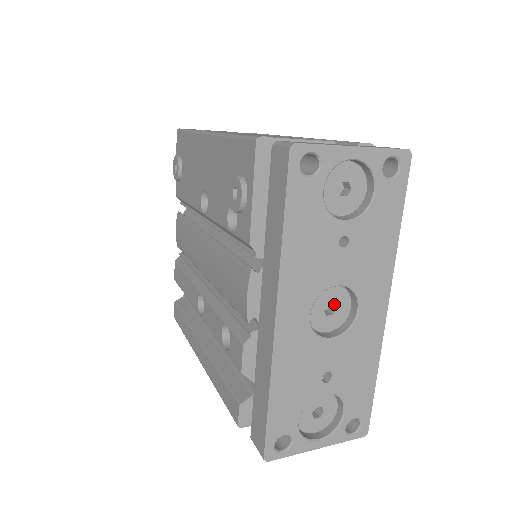
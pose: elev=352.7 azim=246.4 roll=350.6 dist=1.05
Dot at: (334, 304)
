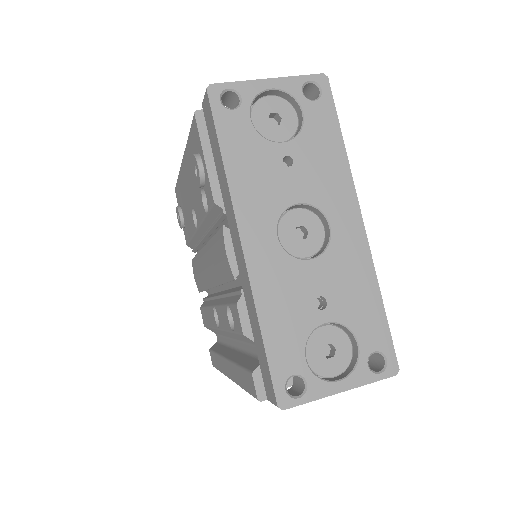
Dot at: (304, 228)
